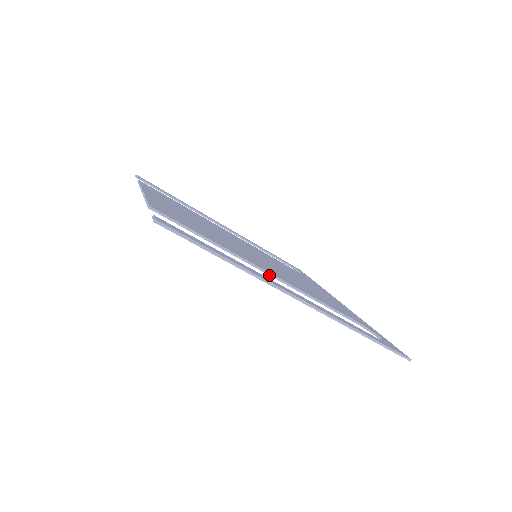
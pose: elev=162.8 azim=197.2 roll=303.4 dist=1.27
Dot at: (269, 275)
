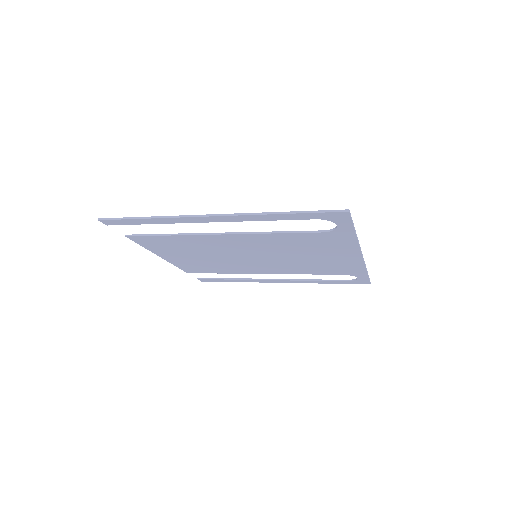
Dot at: (220, 234)
